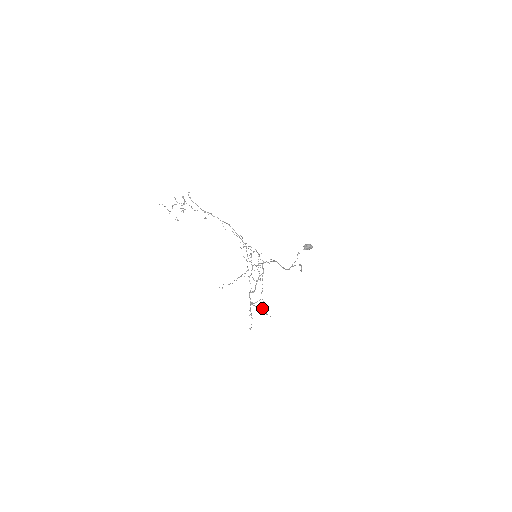
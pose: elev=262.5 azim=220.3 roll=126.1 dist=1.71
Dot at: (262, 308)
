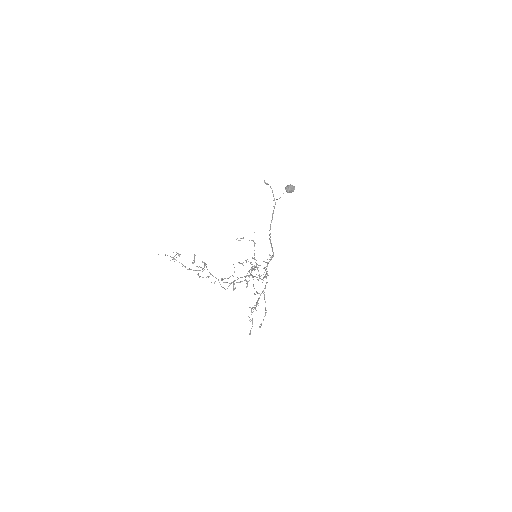
Dot at: occluded
